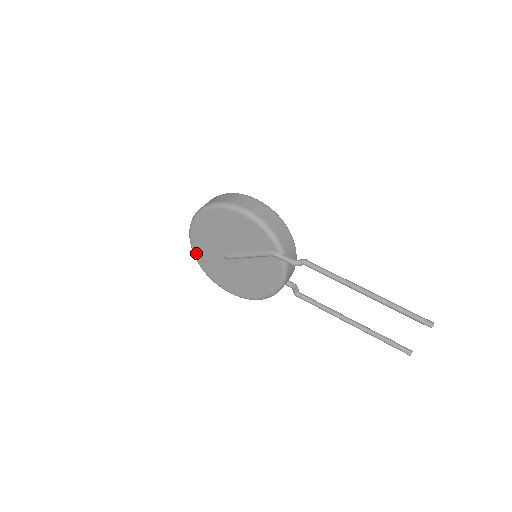
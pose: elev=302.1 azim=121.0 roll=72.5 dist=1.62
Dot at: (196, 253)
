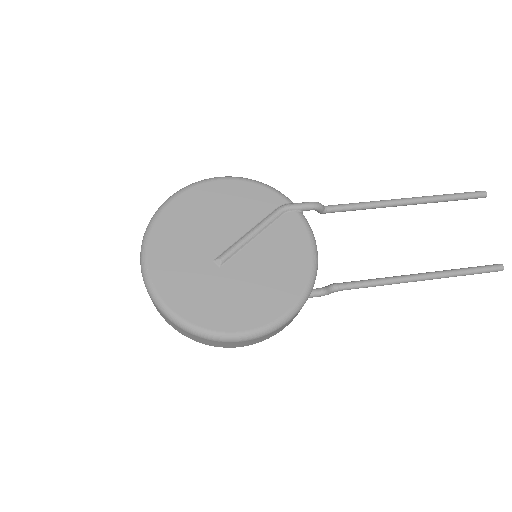
Dot at: (163, 293)
